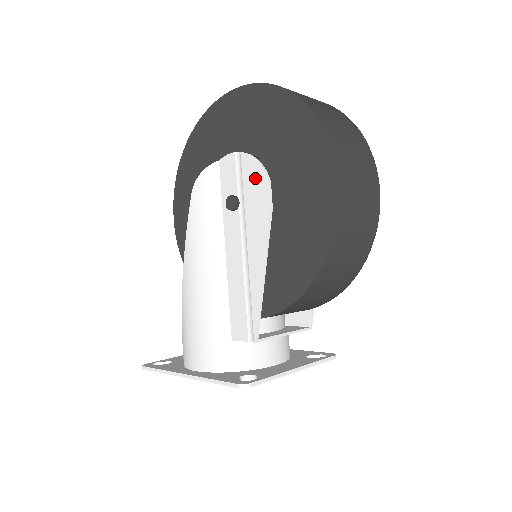
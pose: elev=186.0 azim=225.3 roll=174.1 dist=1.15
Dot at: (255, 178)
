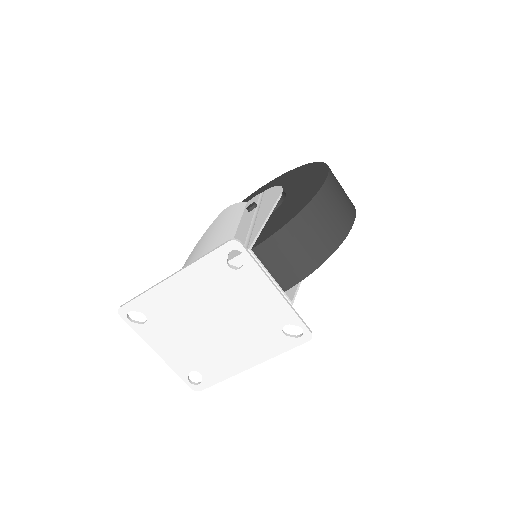
Dot at: (272, 192)
